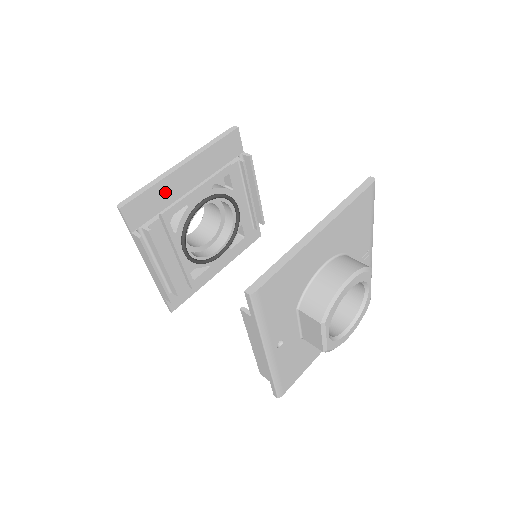
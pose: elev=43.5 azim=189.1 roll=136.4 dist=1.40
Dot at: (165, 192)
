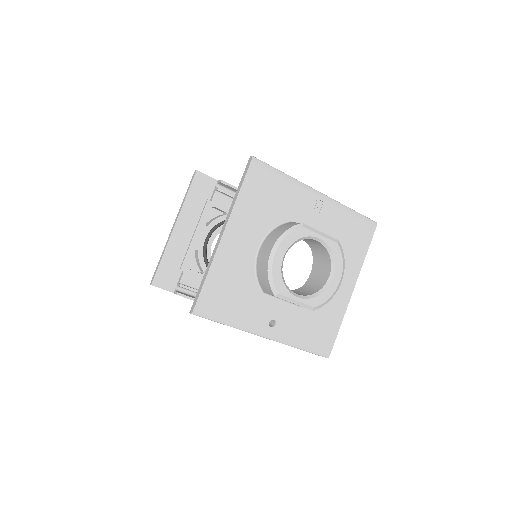
Dot at: (176, 253)
